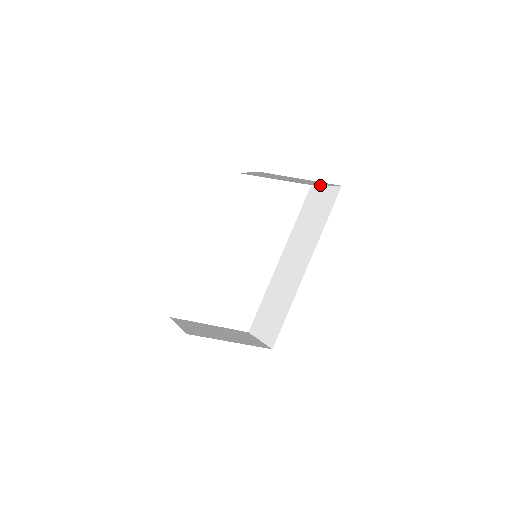
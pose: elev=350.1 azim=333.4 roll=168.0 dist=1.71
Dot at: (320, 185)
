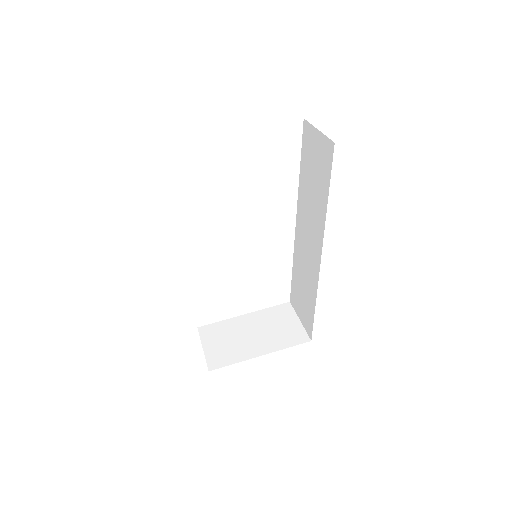
Dot at: (312, 125)
